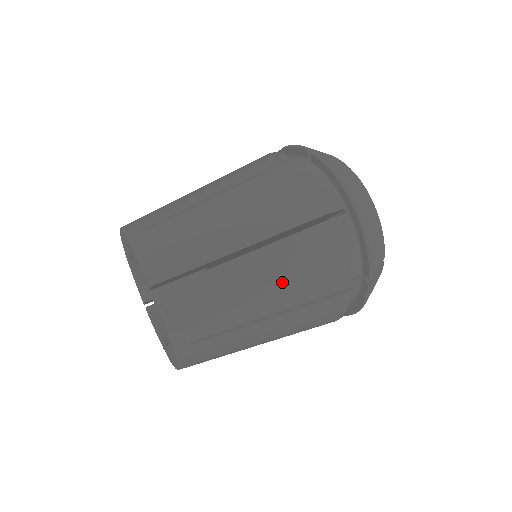
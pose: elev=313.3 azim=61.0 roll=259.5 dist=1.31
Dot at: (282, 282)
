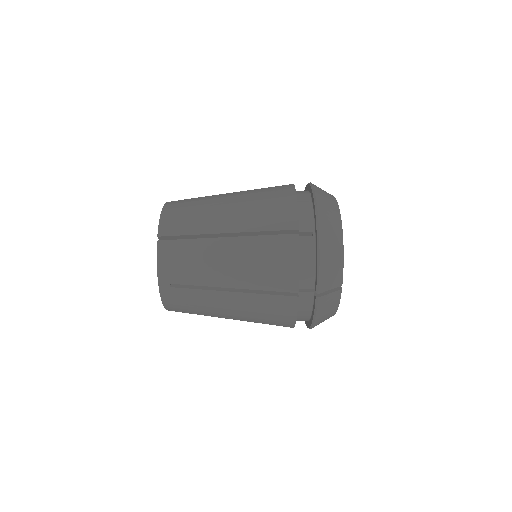
Dot at: (243, 266)
